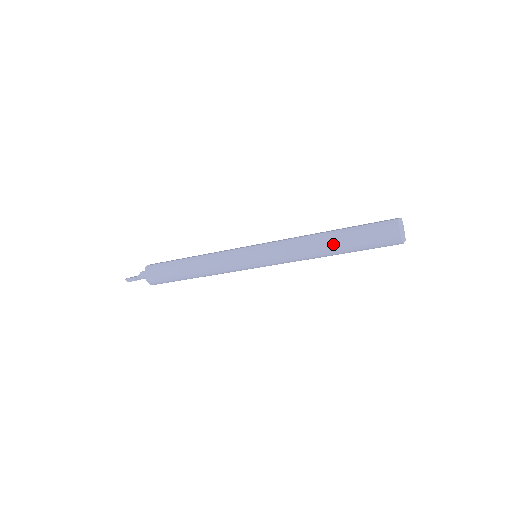
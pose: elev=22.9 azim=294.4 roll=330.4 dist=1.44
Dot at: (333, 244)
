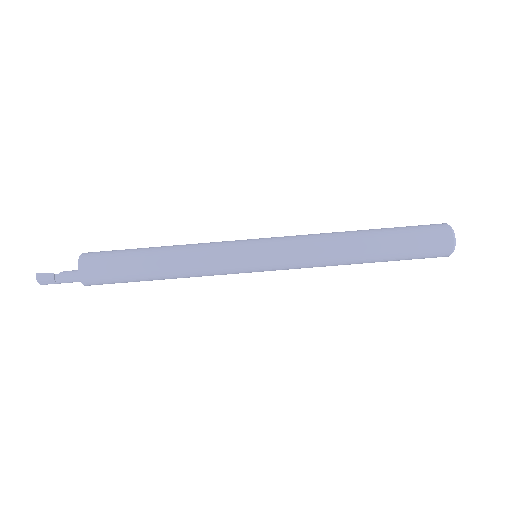
Dot at: (369, 237)
